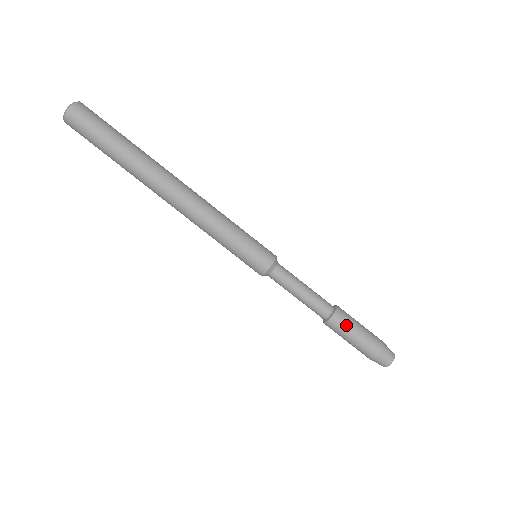
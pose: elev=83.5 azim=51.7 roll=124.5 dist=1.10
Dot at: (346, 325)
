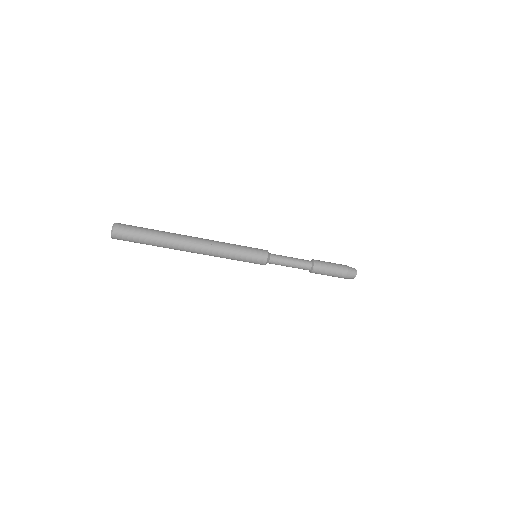
Dot at: (323, 269)
